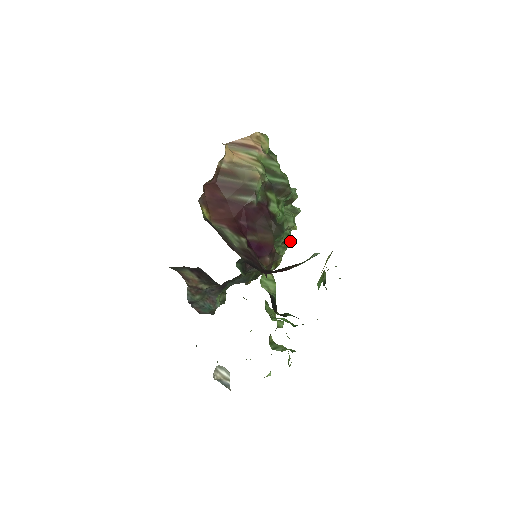
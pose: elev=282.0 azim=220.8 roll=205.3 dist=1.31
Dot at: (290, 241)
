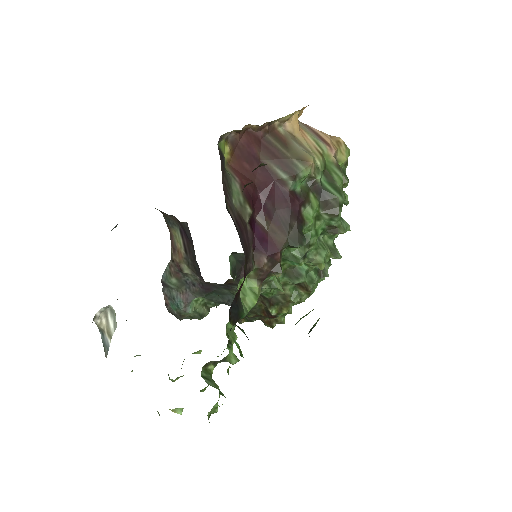
Dot at: (310, 290)
